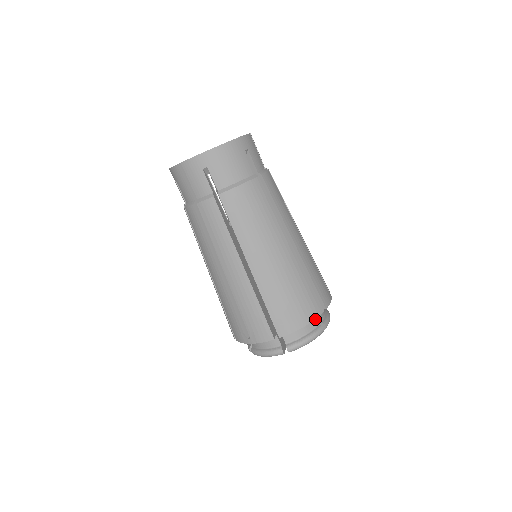
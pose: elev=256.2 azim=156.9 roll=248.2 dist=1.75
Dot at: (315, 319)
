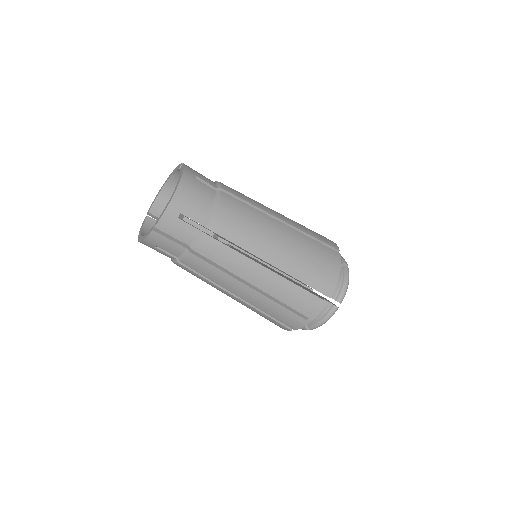
Dot at: occluded
